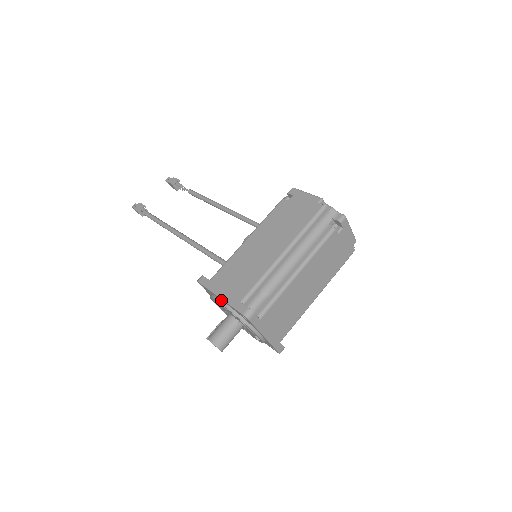
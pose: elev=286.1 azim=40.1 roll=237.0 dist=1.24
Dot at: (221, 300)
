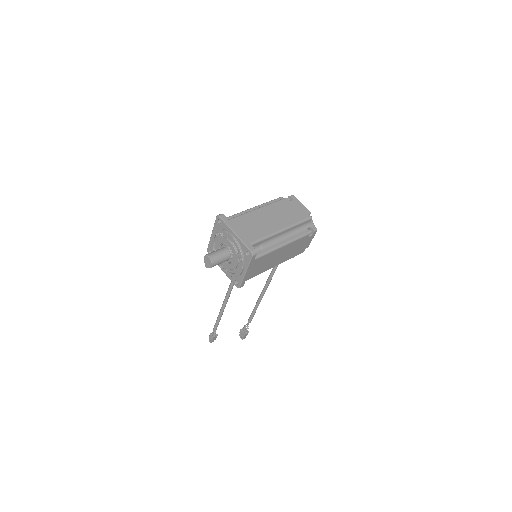
Dot at: (213, 236)
